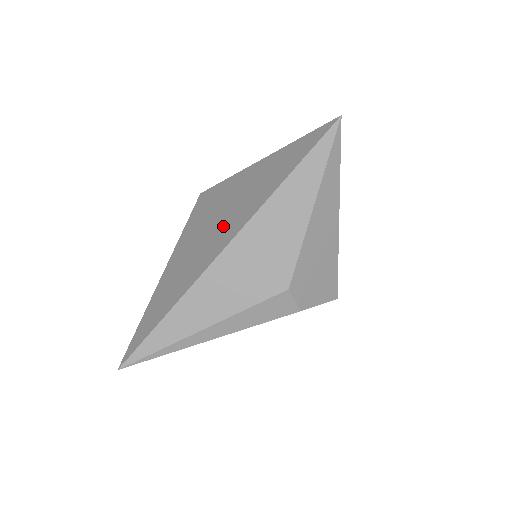
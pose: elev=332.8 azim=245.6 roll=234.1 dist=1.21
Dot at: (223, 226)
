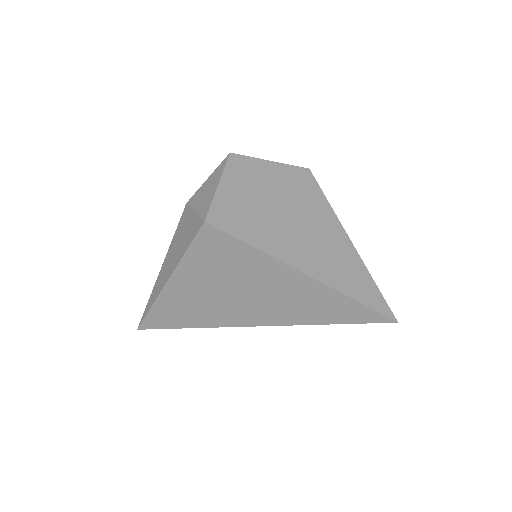
Dot at: (243, 304)
